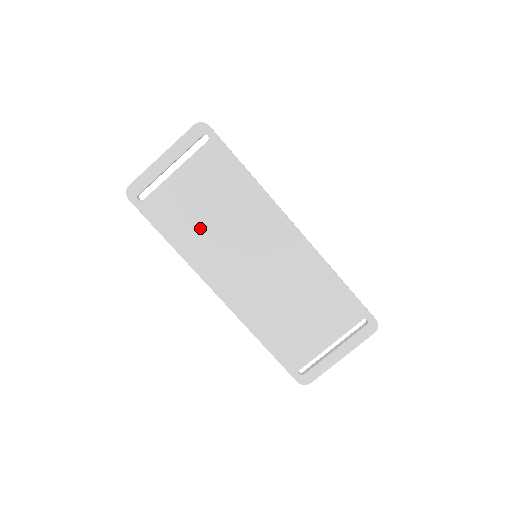
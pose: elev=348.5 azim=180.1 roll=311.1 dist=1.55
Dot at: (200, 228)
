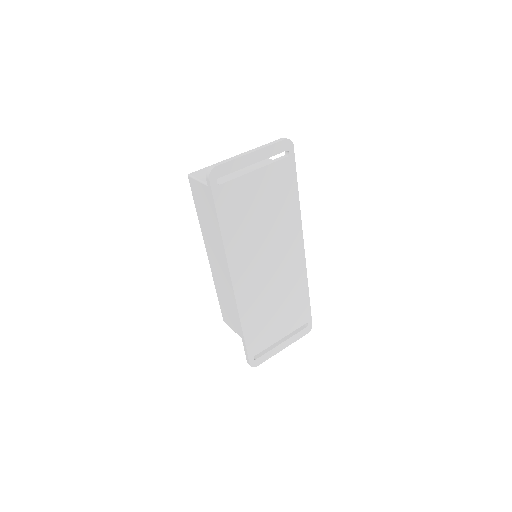
Dot at: (248, 225)
